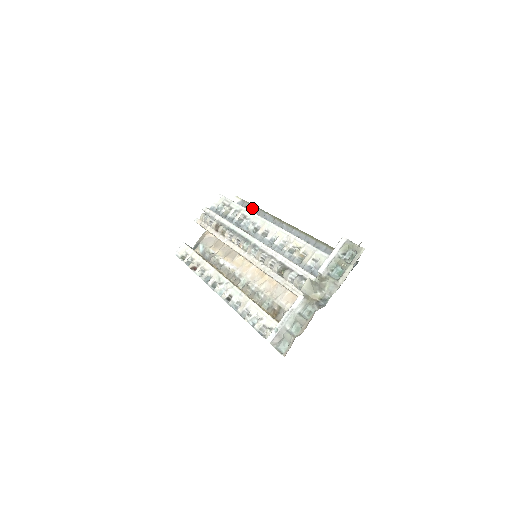
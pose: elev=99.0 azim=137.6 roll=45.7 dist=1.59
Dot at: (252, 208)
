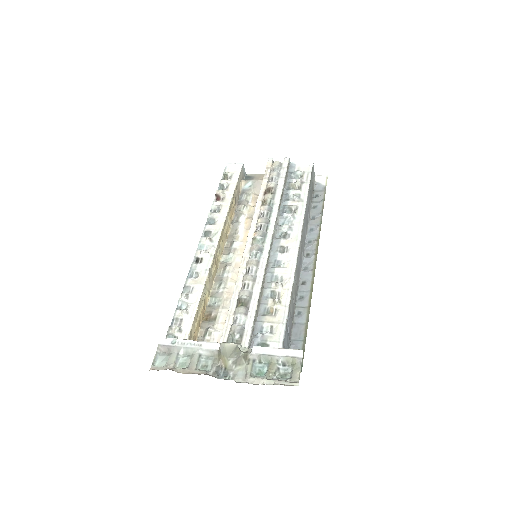
Dot at: (320, 205)
